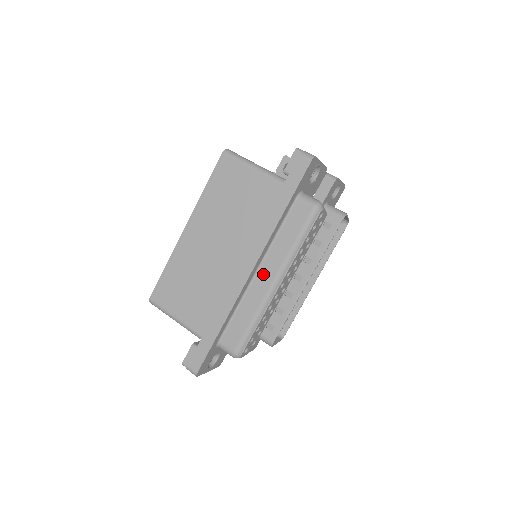
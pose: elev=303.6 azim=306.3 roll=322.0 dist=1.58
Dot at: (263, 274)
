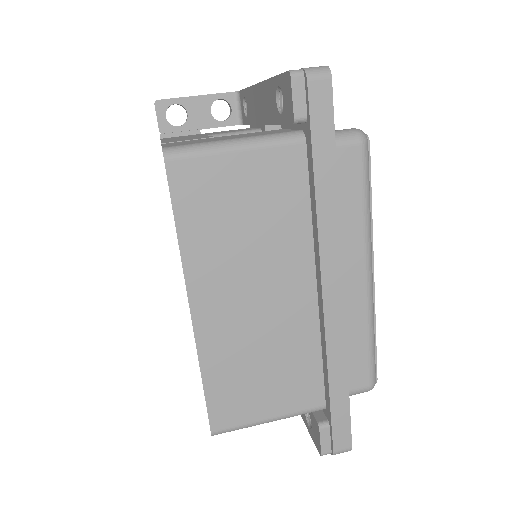
Dot at: (348, 276)
